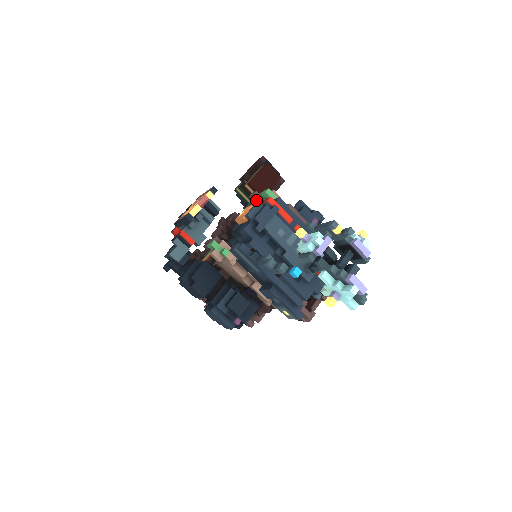
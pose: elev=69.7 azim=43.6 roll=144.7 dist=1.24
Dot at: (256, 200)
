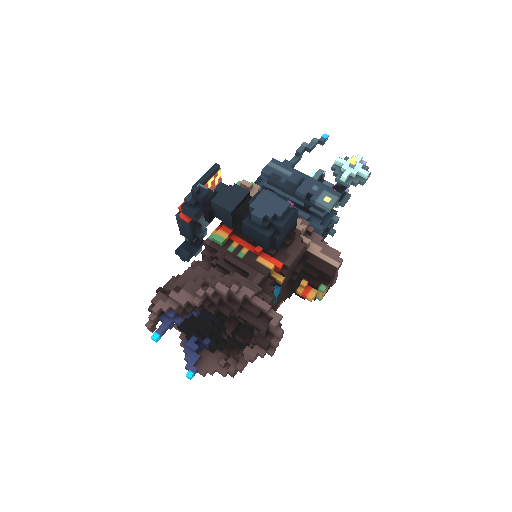
Dot at: occluded
